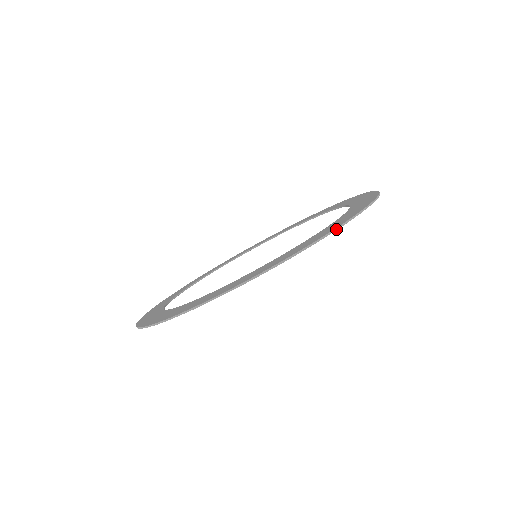
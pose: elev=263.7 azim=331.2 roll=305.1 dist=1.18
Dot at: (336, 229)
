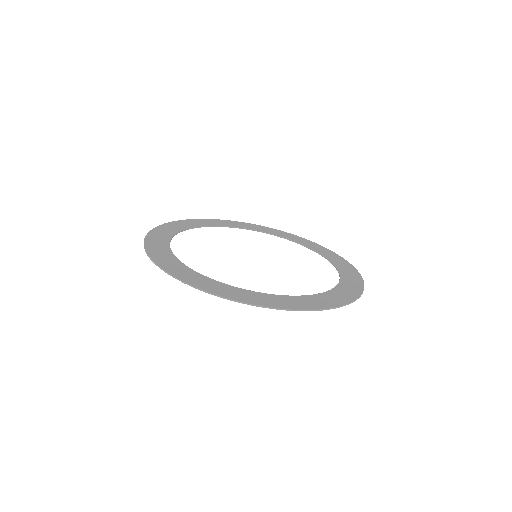
Dot at: occluded
